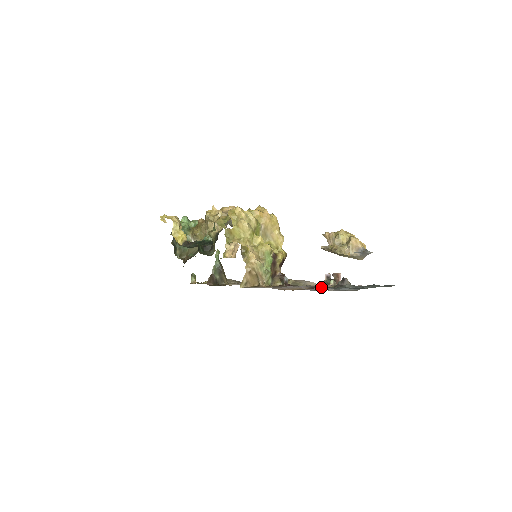
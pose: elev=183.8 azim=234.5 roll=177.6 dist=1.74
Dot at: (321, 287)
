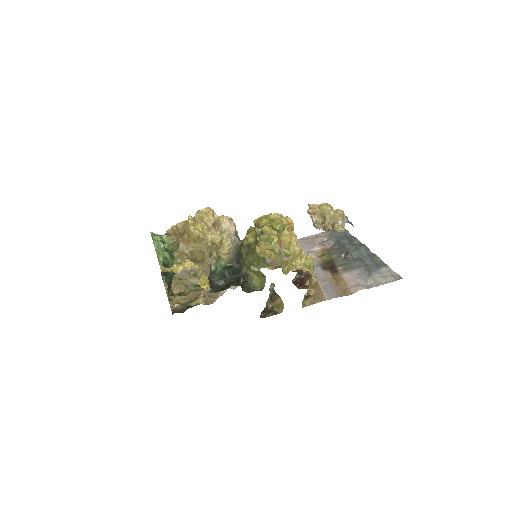
Dot at: (323, 262)
